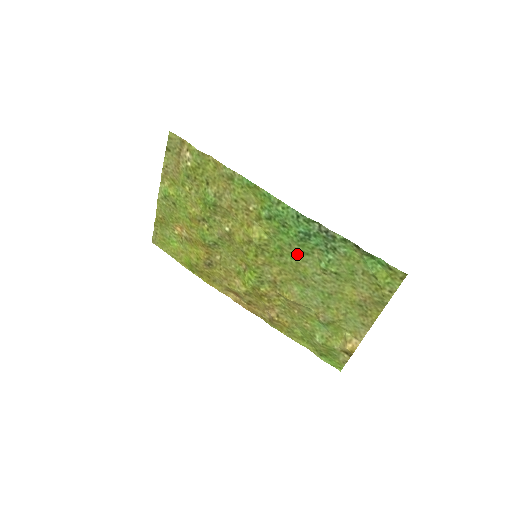
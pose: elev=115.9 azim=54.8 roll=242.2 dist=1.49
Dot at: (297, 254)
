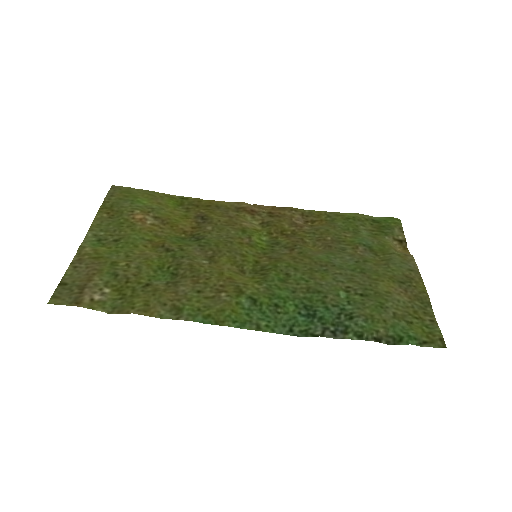
Dot at: (306, 286)
